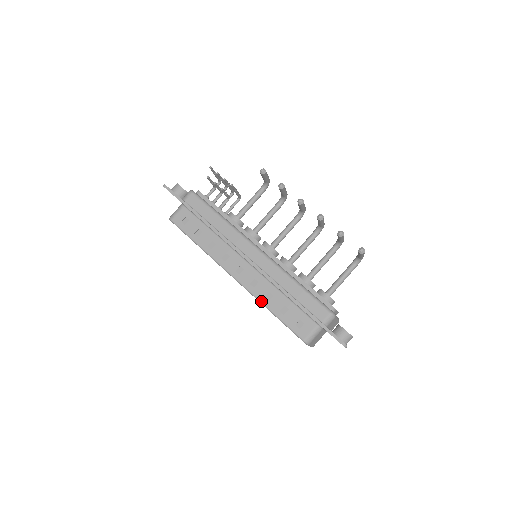
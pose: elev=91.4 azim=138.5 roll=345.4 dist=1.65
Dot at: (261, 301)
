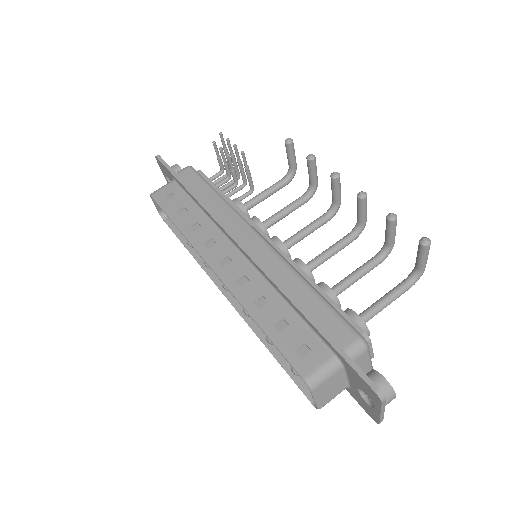
Dot at: (247, 307)
